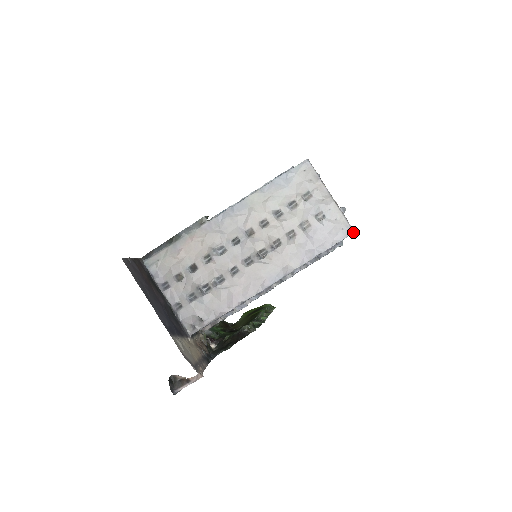
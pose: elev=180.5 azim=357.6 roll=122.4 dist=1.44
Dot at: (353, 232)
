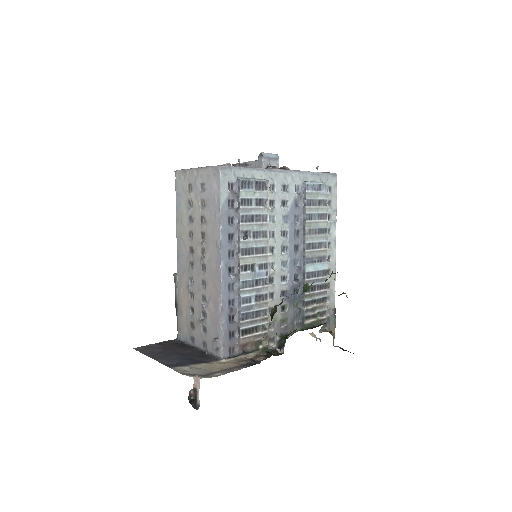
Dot at: (219, 167)
